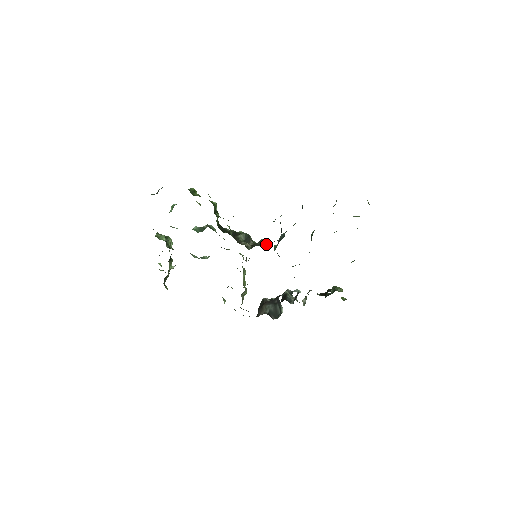
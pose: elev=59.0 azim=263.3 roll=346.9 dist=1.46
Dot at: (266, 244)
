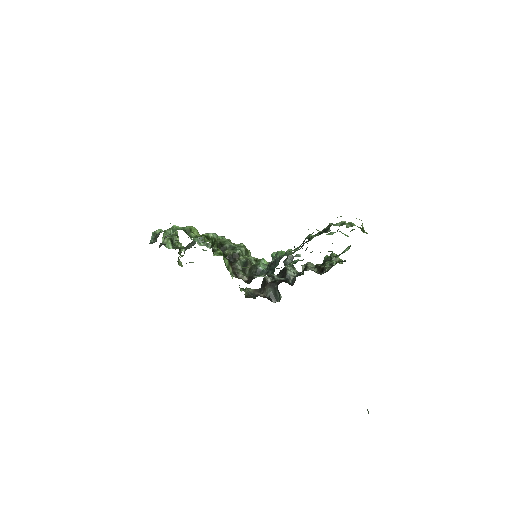
Dot at: (261, 276)
